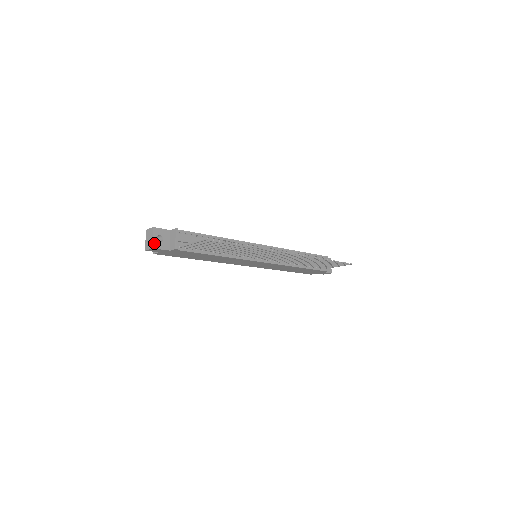
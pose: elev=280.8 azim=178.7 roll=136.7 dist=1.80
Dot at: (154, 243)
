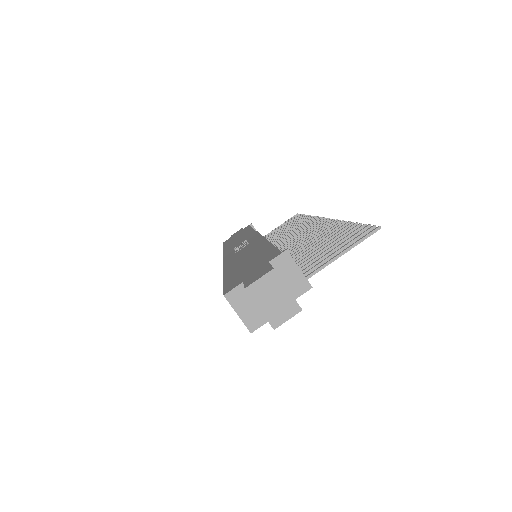
Dot at: (294, 299)
